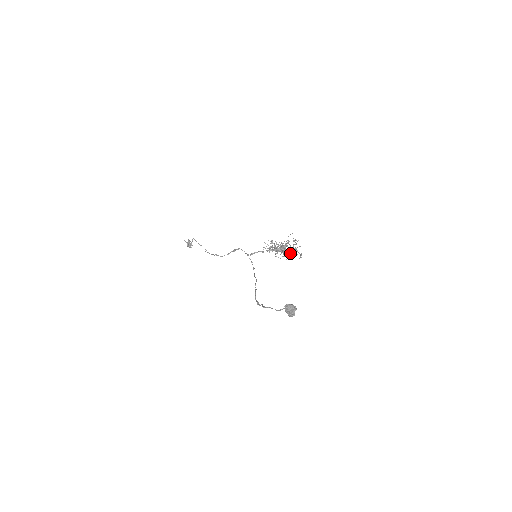
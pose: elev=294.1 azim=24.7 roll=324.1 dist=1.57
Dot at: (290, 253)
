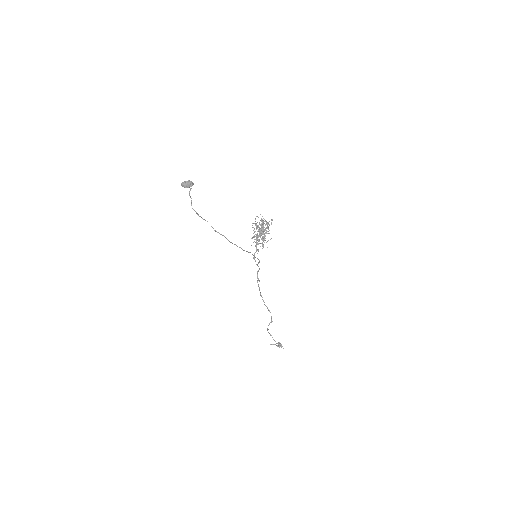
Dot at: (266, 227)
